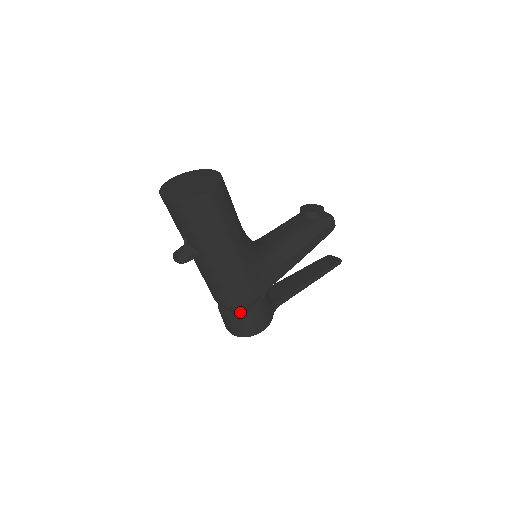
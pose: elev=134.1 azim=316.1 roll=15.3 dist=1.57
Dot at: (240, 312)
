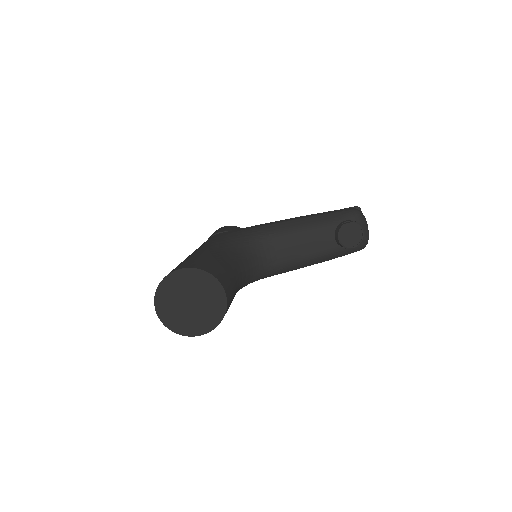
Dot at: occluded
